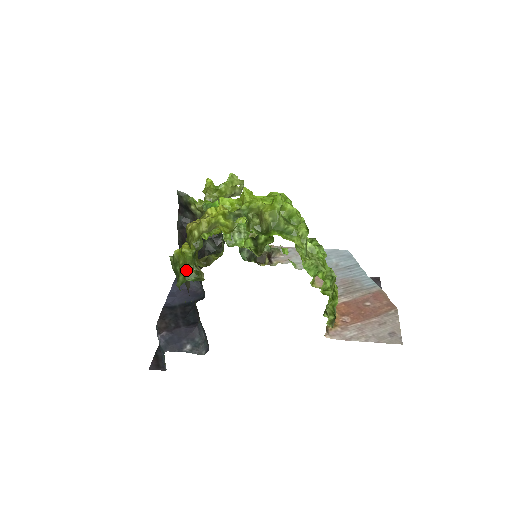
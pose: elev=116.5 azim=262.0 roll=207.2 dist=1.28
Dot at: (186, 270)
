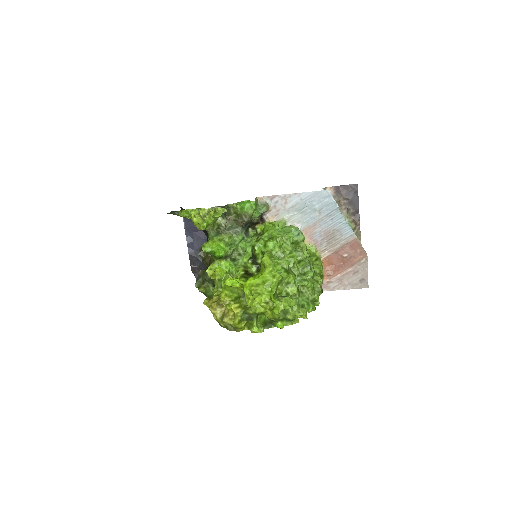
Dot at: occluded
